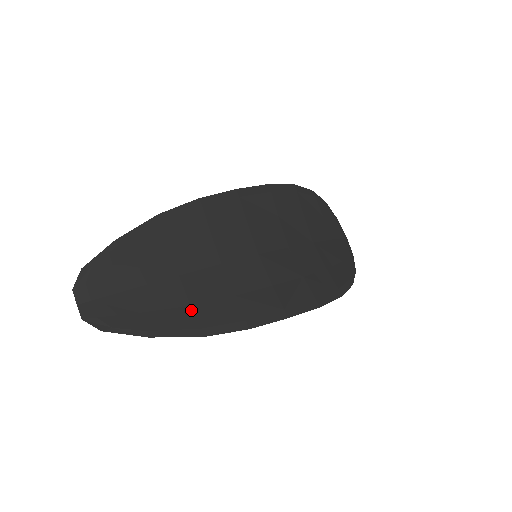
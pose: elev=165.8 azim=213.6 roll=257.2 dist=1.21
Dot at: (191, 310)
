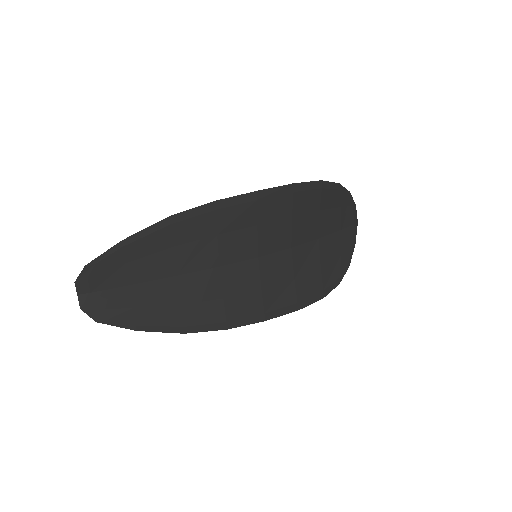
Dot at: (180, 309)
